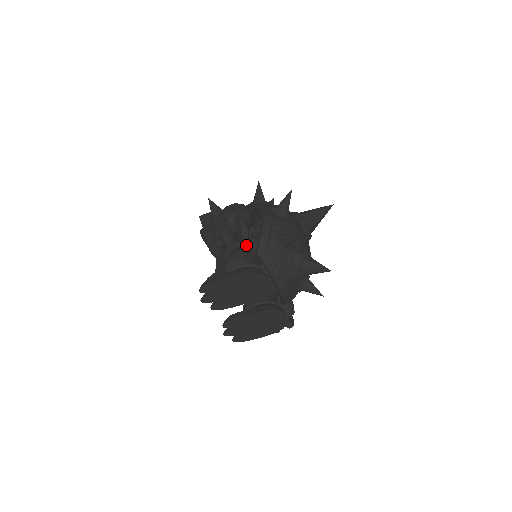
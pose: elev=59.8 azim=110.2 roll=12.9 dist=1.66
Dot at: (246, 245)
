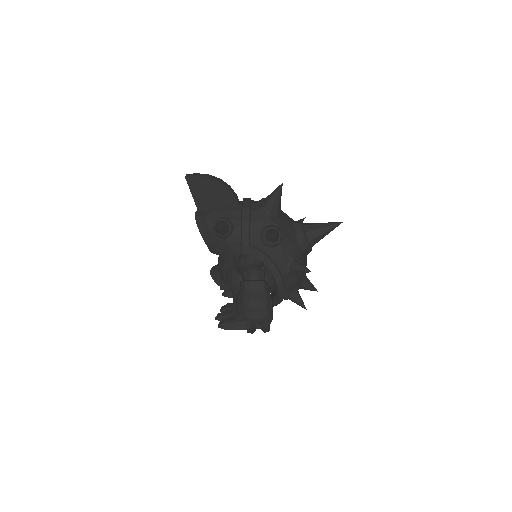
Dot at: occluded
